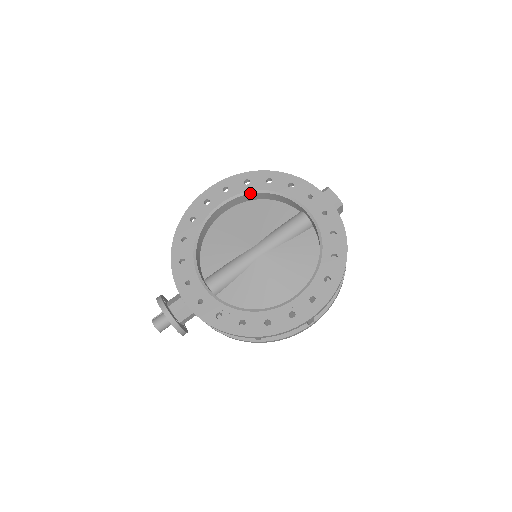
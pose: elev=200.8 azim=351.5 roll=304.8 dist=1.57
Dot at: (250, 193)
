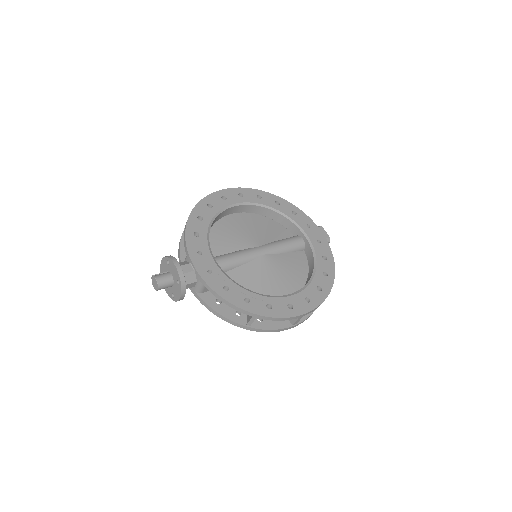
Dot at: (261, 206)
